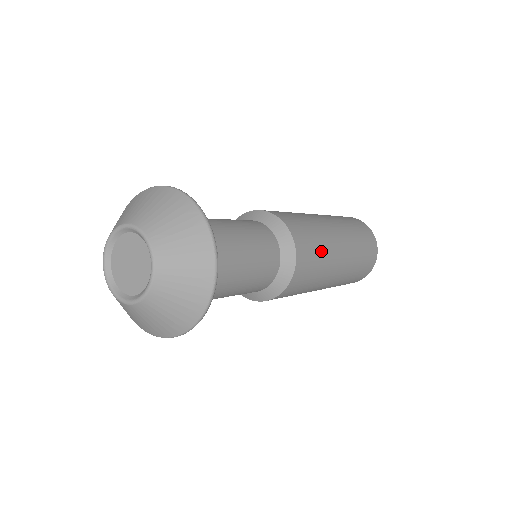
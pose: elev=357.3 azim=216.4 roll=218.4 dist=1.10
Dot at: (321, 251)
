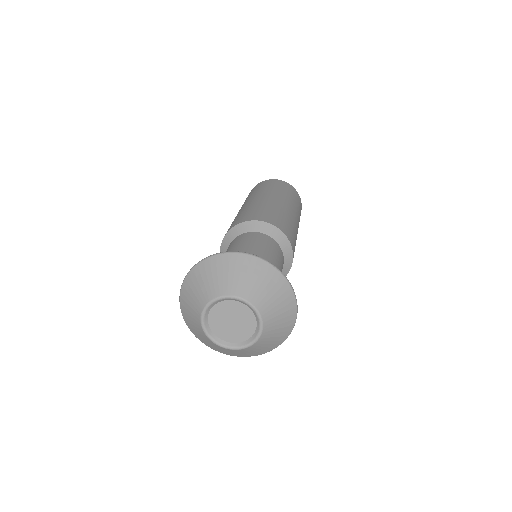
Dot at: occluded
